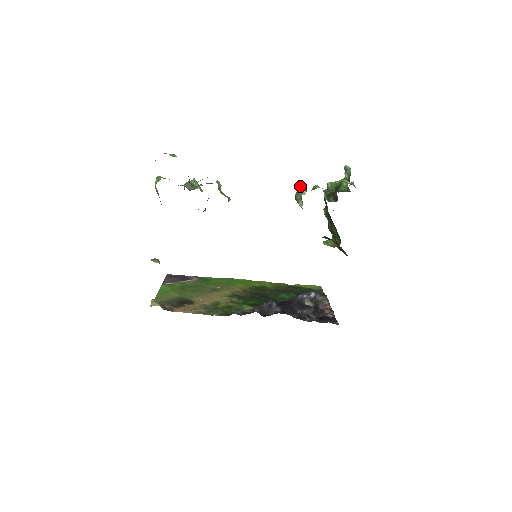
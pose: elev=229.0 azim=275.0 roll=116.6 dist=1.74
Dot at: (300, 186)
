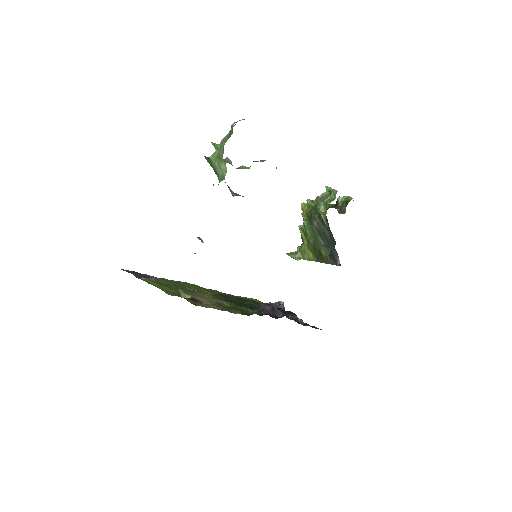
Dot at: (324, 193)
